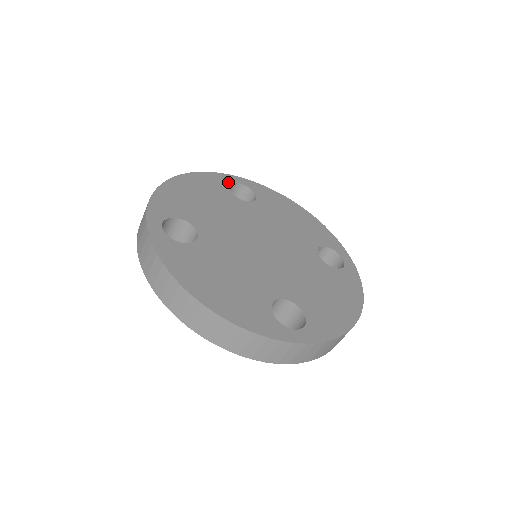
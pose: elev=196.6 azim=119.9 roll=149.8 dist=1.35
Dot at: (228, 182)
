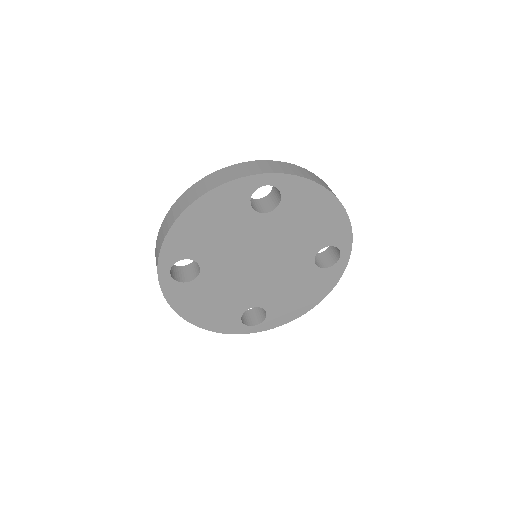
Dot at: (253, 189)
